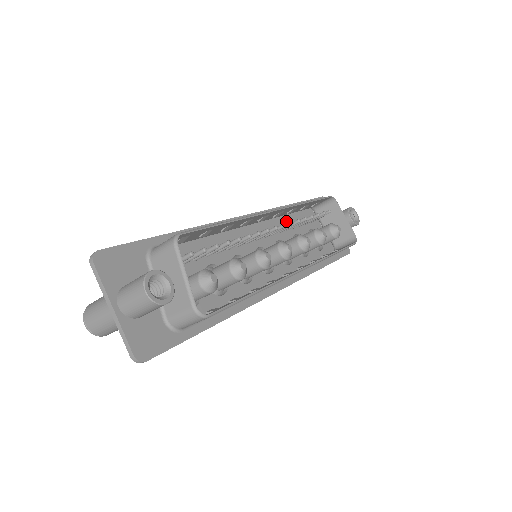
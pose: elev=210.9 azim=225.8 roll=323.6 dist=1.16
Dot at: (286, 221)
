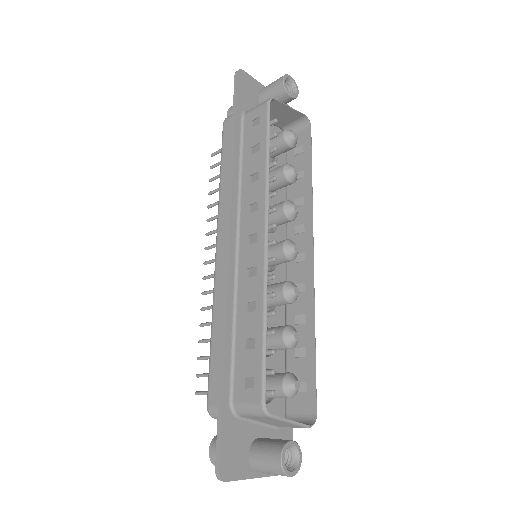
Dot at: occluded
